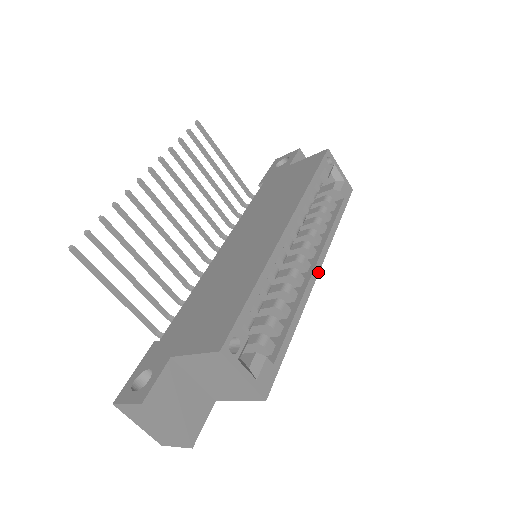
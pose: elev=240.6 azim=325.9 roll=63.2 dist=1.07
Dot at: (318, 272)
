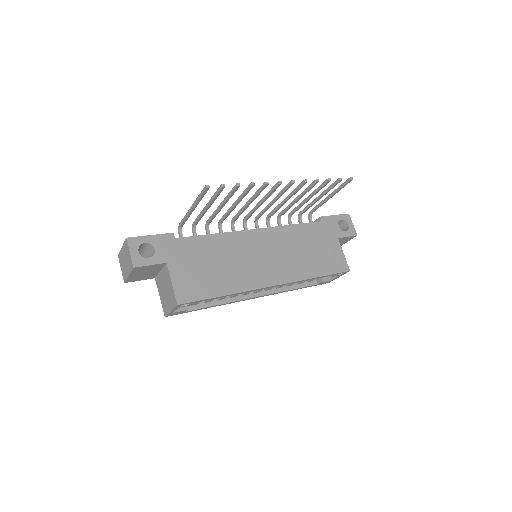
Dot at: occluded
